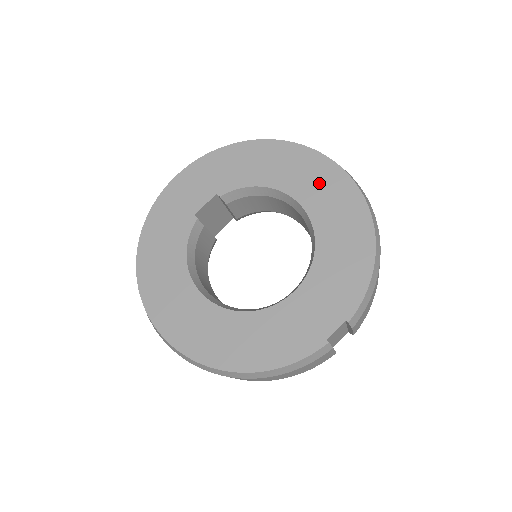
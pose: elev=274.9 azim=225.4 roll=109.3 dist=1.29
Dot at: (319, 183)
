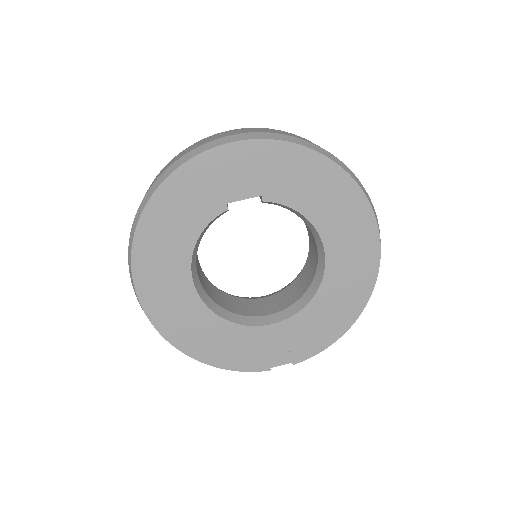
Dot at: (354, 250)
